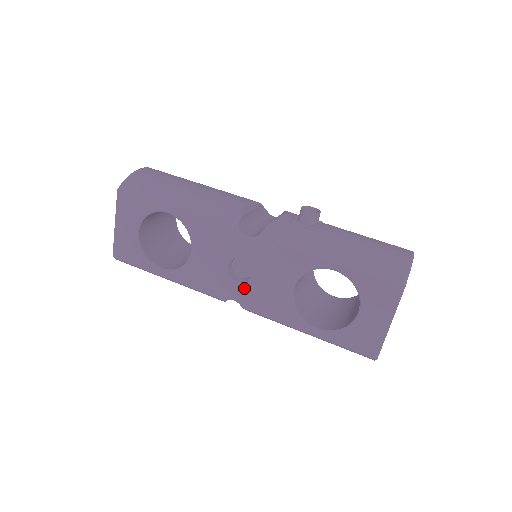
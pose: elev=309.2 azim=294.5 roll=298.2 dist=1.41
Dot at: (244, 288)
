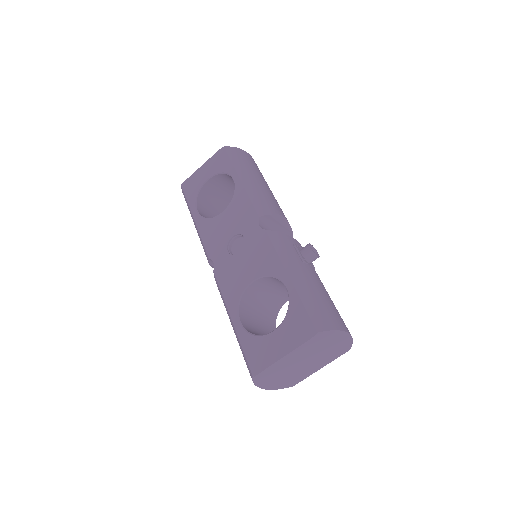
Dot at: (227, 259)
